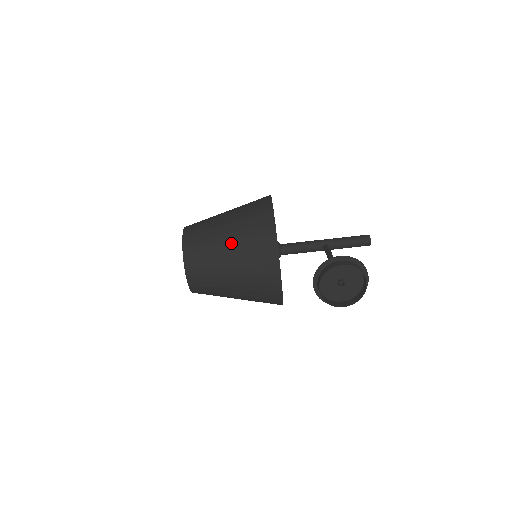
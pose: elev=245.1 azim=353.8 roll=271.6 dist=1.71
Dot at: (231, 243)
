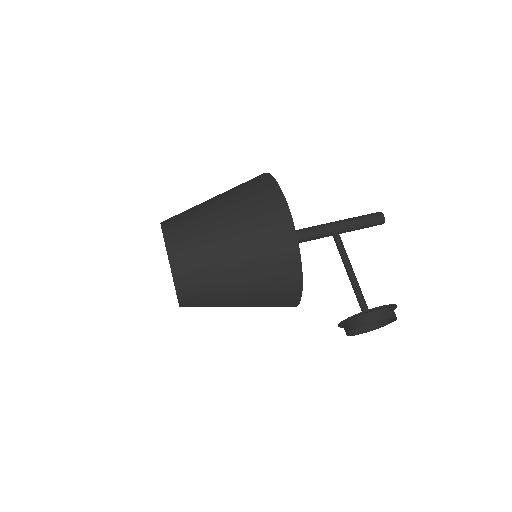
Dot at: (242, 280)
